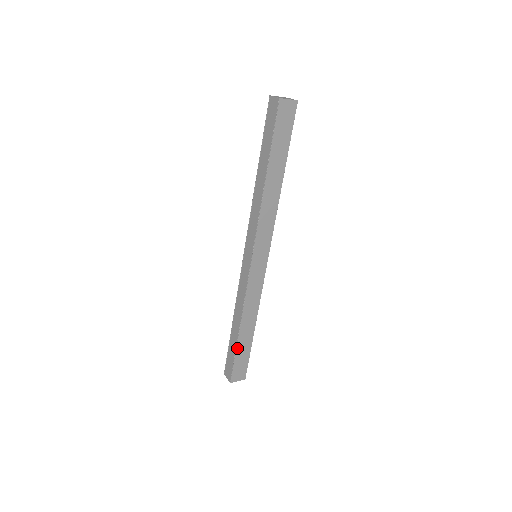
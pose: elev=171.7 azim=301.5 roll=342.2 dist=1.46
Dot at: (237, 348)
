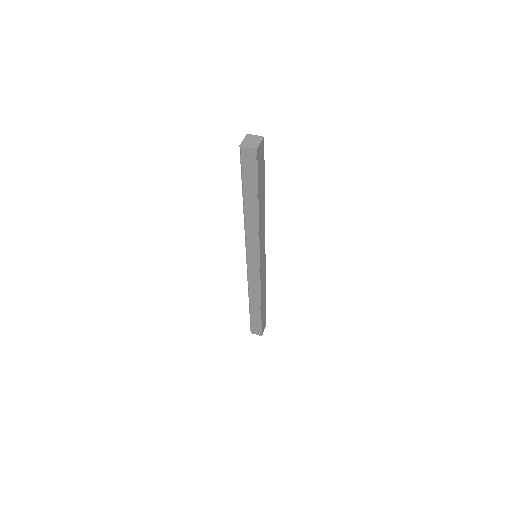
Dot at: (261, 316)
